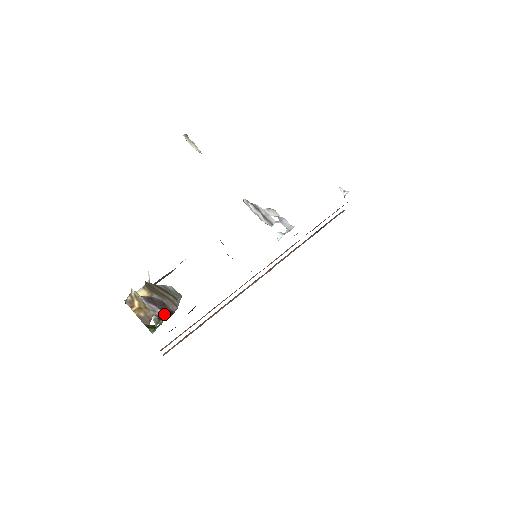
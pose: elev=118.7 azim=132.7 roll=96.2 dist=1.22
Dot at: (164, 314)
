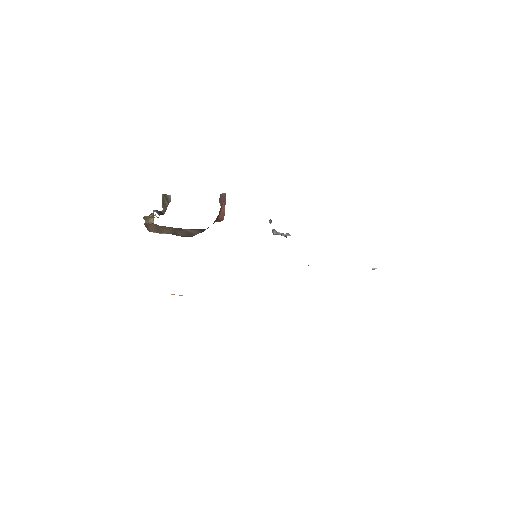
Dot at: (157, 213)
